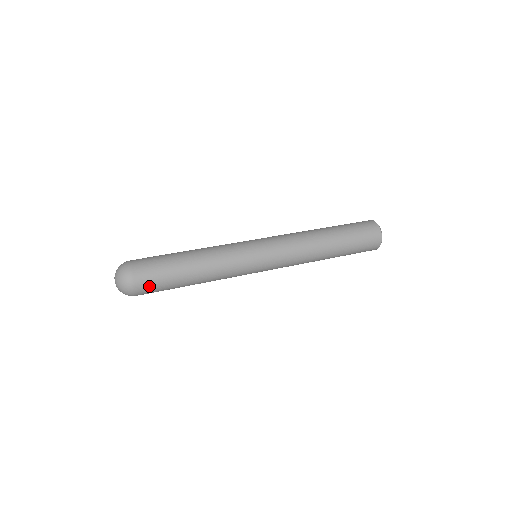
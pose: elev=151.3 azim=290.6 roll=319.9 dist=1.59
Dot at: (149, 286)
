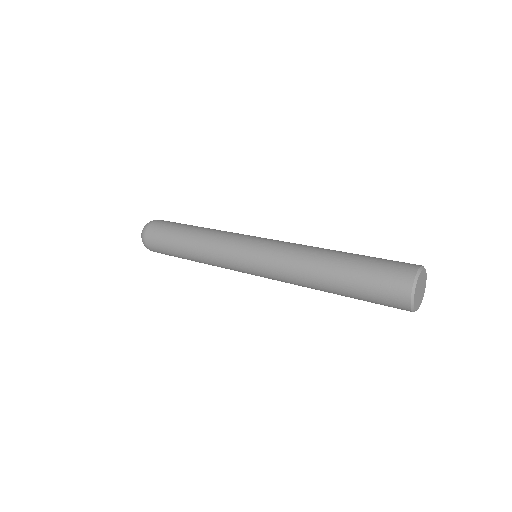
Dot at: (155, 247)
